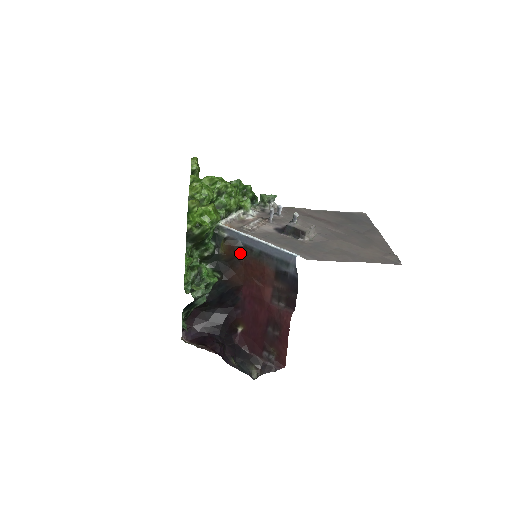
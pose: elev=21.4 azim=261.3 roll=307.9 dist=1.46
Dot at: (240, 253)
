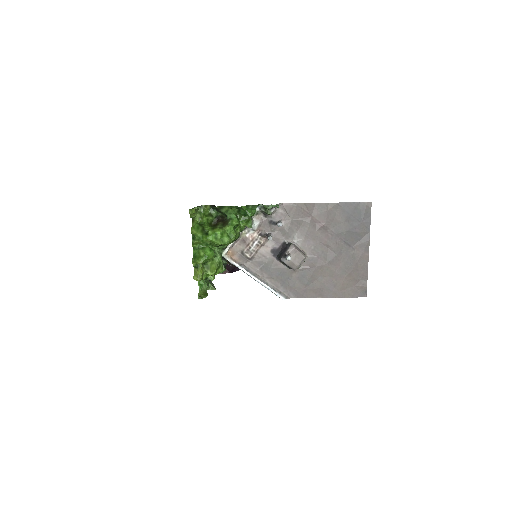
Dot at: occluded
